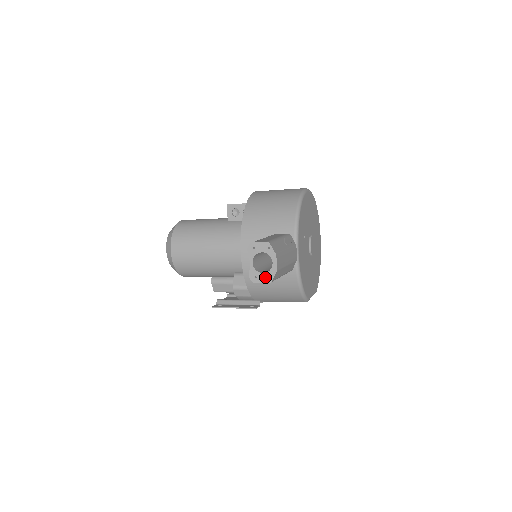
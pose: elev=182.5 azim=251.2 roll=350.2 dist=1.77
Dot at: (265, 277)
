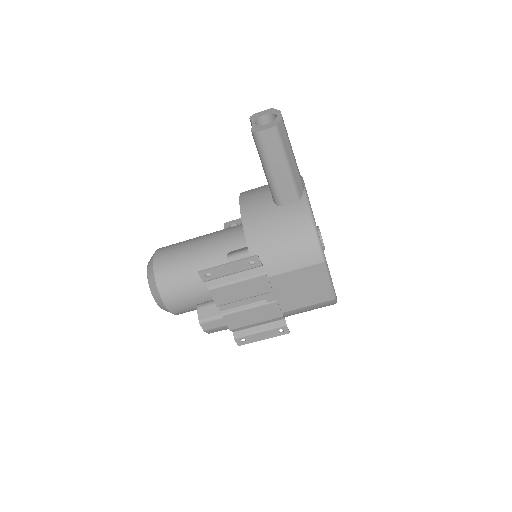
Dot at: (269, 125)
